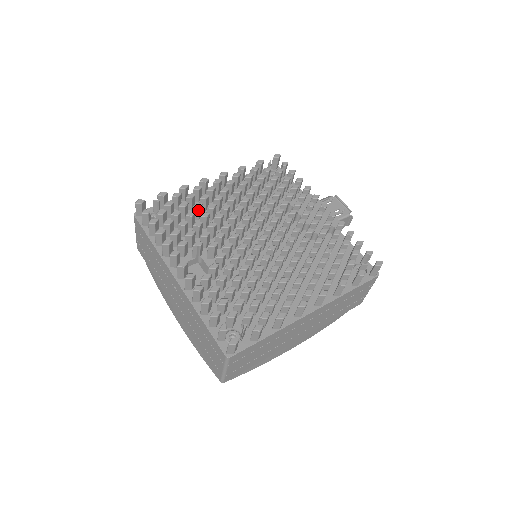
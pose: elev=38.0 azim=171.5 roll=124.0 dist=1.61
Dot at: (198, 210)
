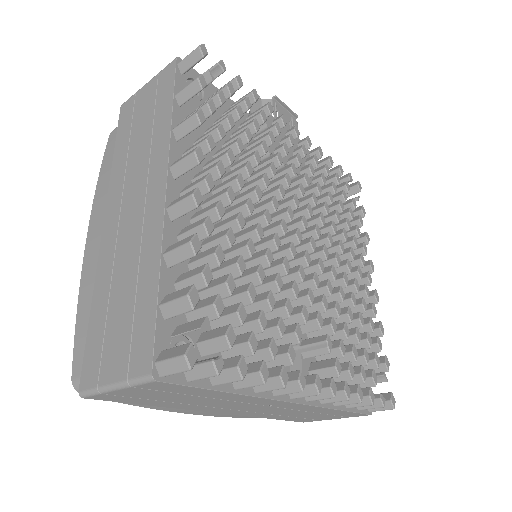
Dot at: occluded
